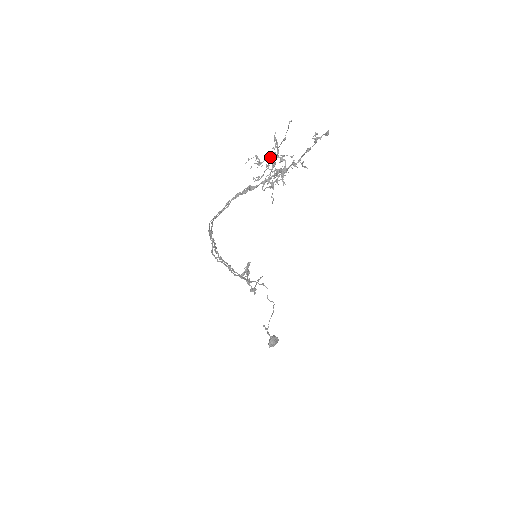
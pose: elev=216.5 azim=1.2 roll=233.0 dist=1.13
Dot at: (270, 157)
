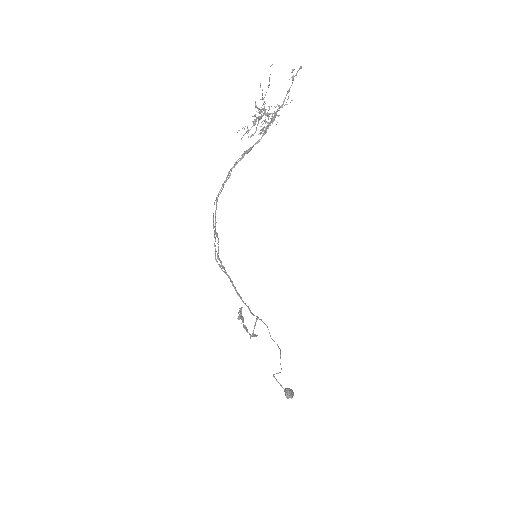
Dot at: occluded
